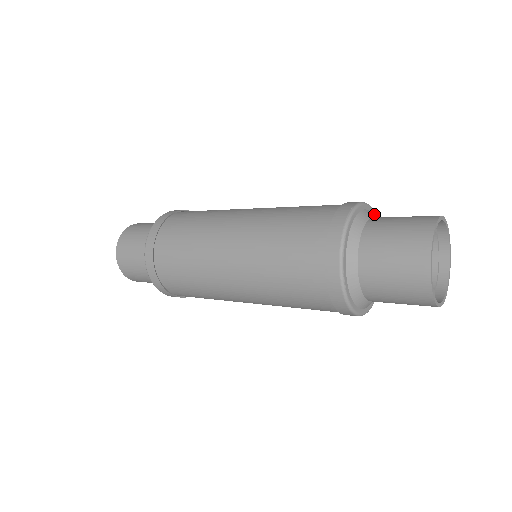
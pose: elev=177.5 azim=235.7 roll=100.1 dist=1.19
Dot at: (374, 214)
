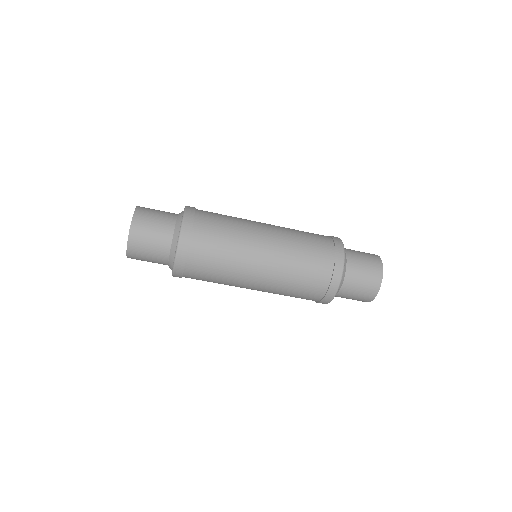
Dot at: occluded
